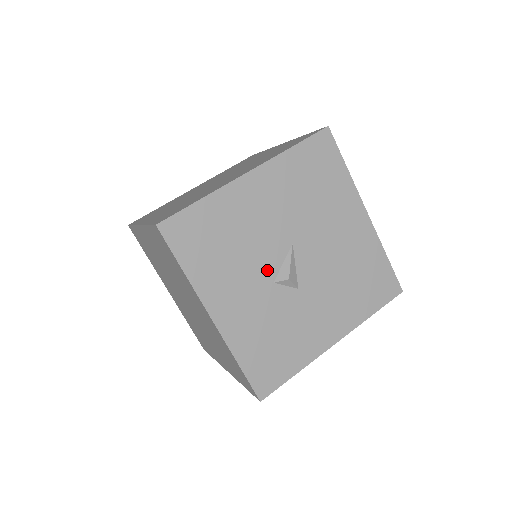
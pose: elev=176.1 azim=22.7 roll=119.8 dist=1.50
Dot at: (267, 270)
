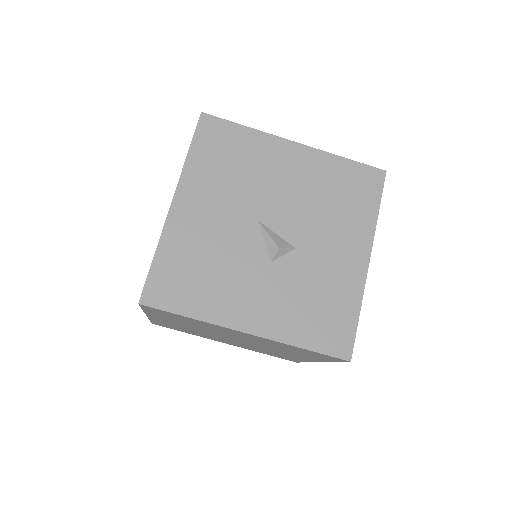
Dot at: (256, 258)
